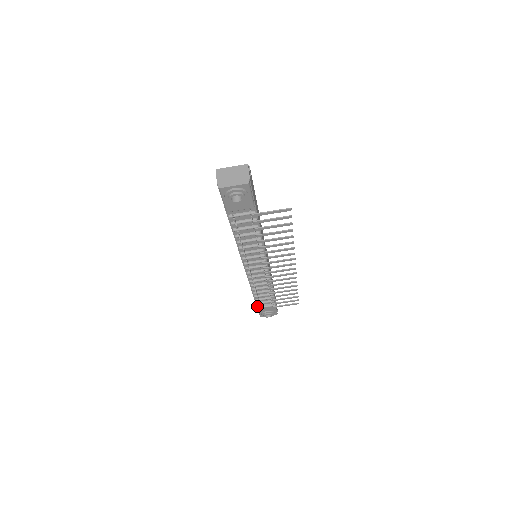
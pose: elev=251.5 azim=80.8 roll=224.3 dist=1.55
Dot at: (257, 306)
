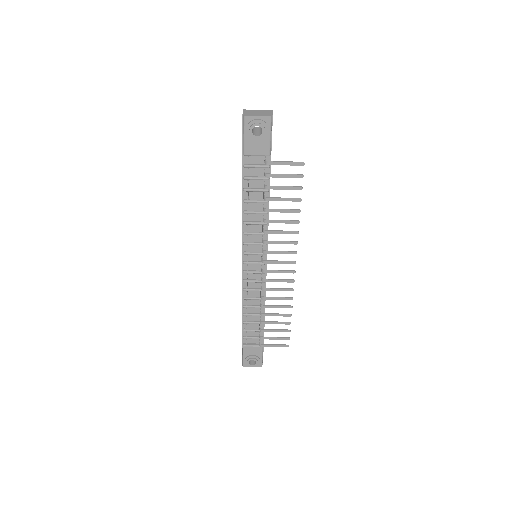
Dot at: (243, 344)
